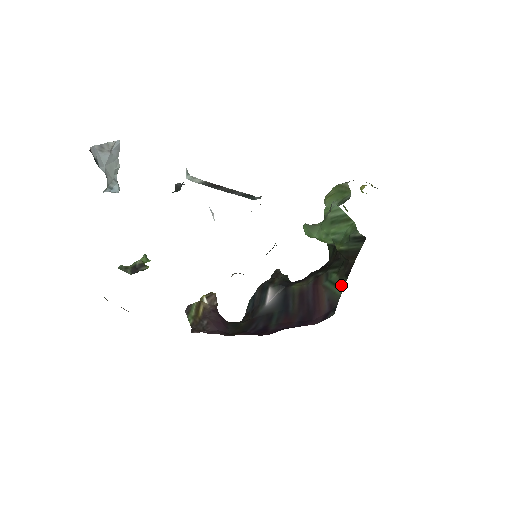
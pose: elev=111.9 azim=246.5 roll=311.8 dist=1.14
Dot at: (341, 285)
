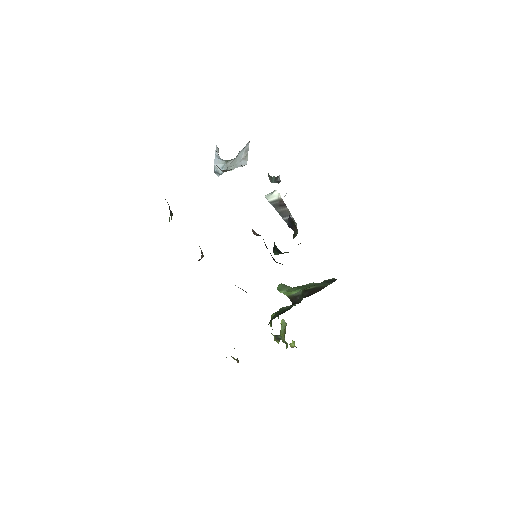
Dot at: occluded
